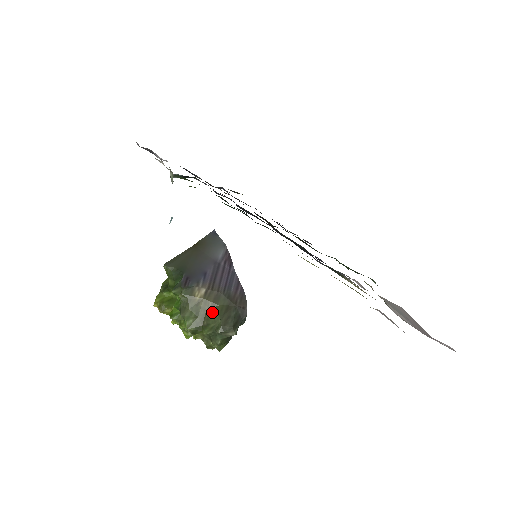
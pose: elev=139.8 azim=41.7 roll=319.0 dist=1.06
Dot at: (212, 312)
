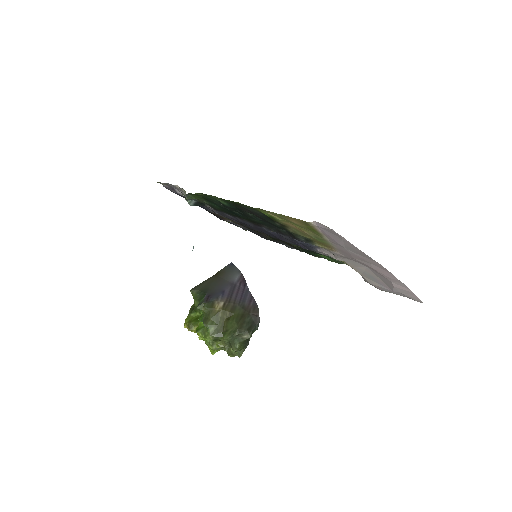
Dot at: (230, 320)
